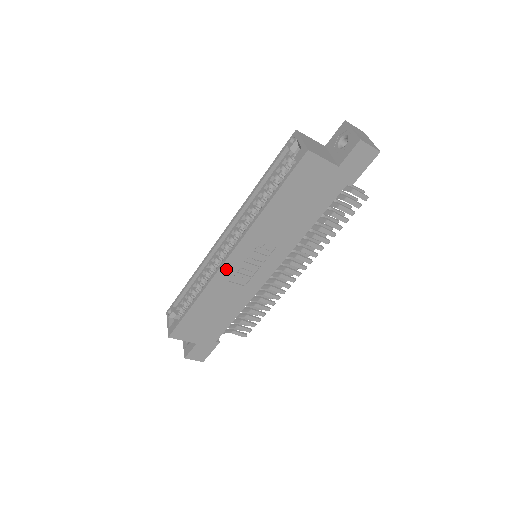
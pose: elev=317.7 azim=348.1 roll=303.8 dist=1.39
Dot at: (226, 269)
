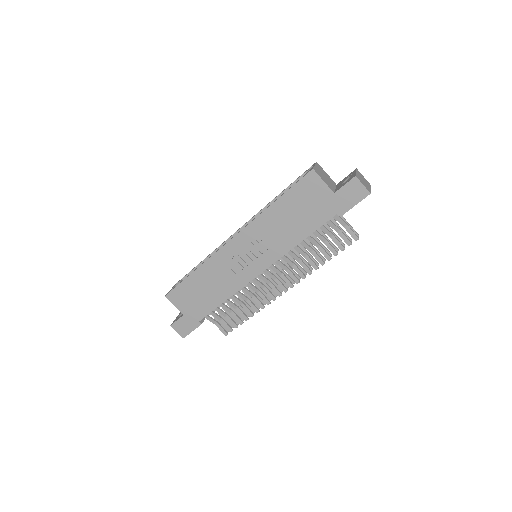
Dot at: (227, 250)
